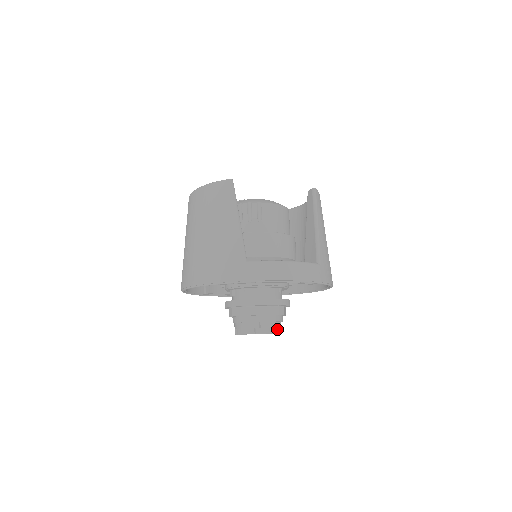
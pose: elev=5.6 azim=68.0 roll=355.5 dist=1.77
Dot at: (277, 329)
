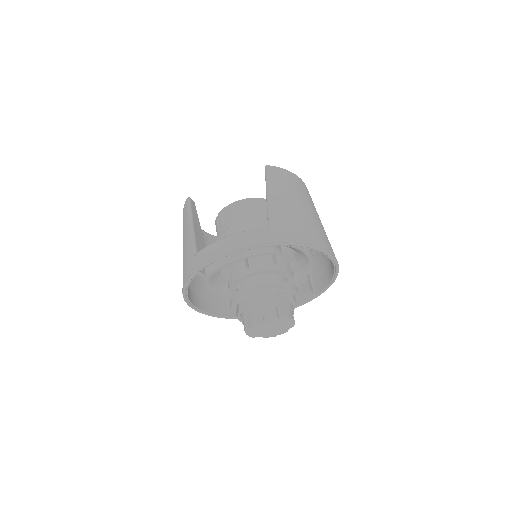
Dot at: (273, 314)
